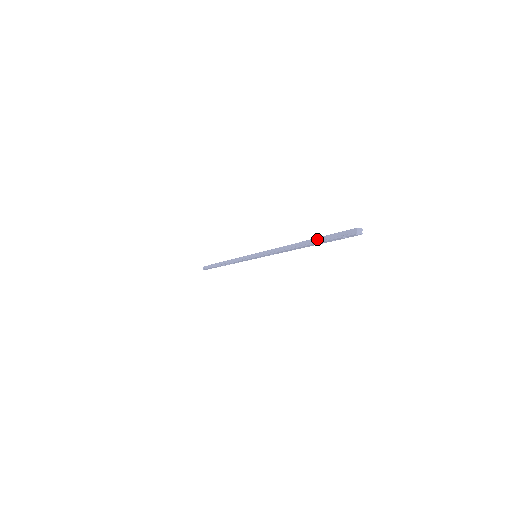
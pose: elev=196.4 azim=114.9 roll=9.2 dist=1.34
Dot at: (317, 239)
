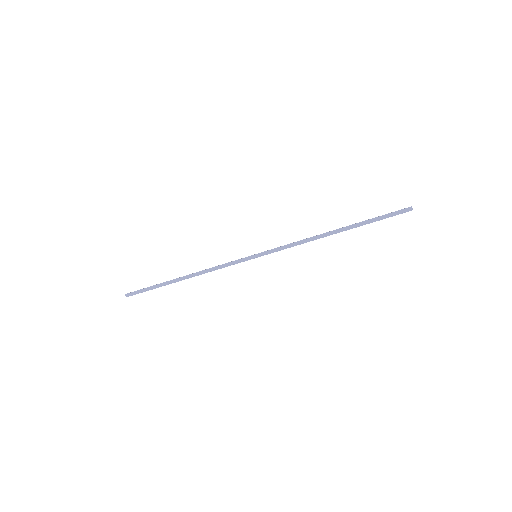
Dot at: (363, 222)
